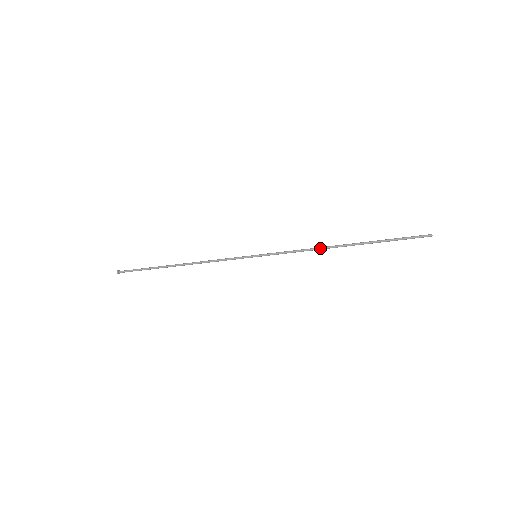
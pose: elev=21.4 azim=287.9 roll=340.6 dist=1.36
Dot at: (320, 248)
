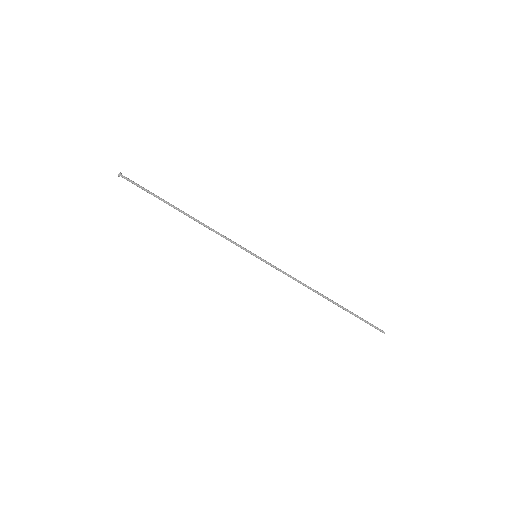
Dot at: (308, 286)
